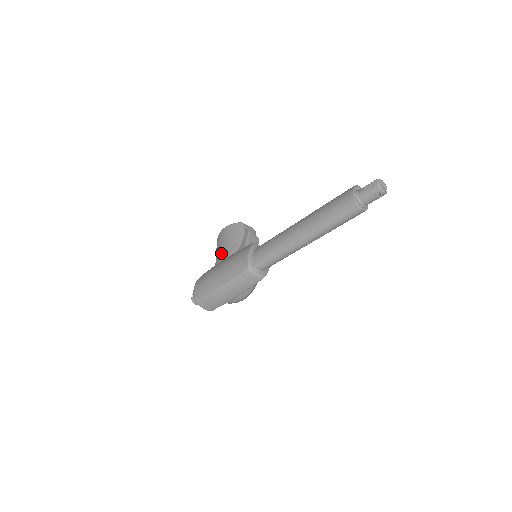
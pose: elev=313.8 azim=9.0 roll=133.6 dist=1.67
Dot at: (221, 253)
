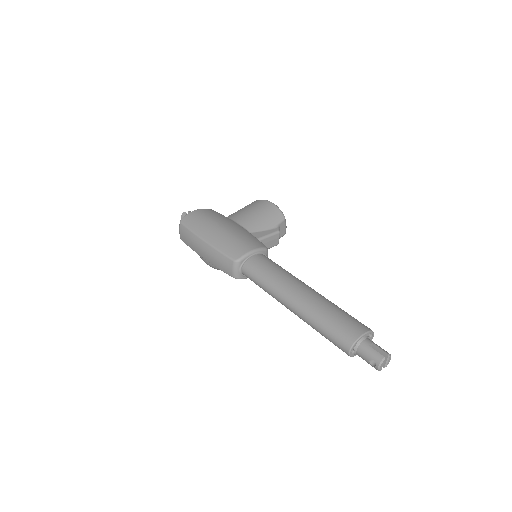
Dot at: (243, 216)
